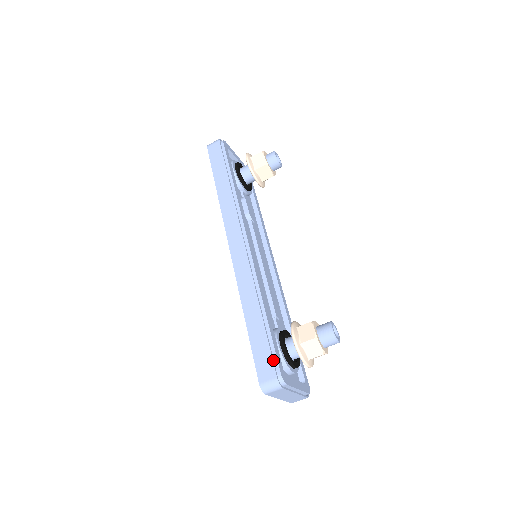
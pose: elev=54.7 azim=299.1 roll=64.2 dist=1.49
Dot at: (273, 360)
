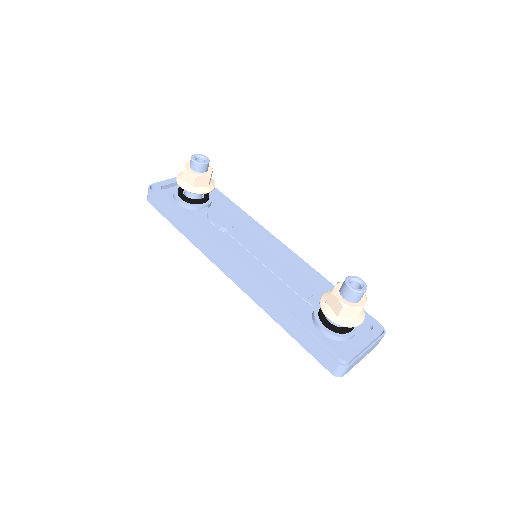
Dot at: (326, 351)
